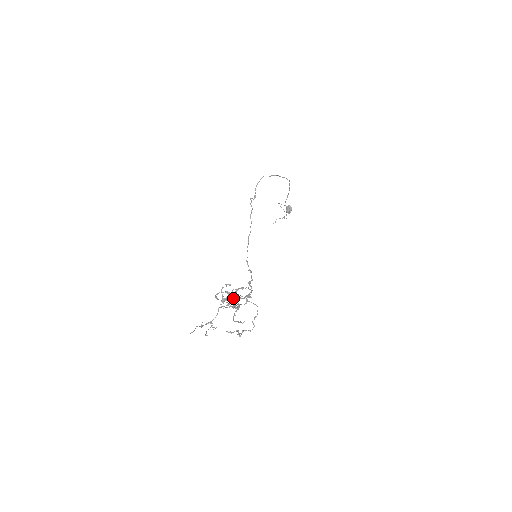
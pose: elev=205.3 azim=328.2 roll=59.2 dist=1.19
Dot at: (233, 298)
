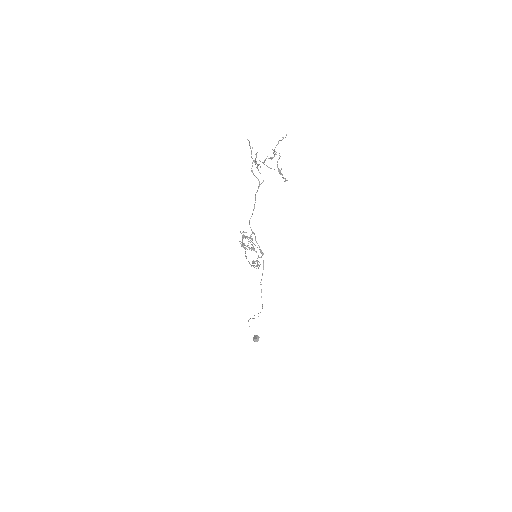
Dot at: occluded
